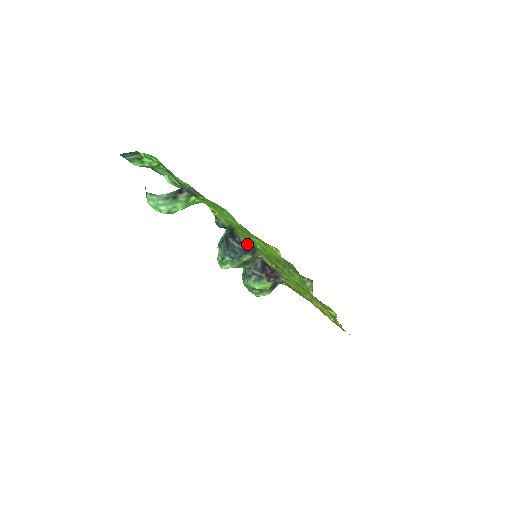
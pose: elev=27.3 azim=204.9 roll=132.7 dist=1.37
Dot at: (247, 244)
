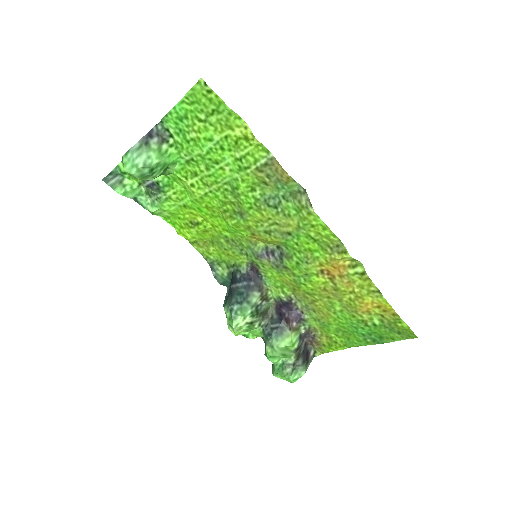
Dot at: (249, 275)
